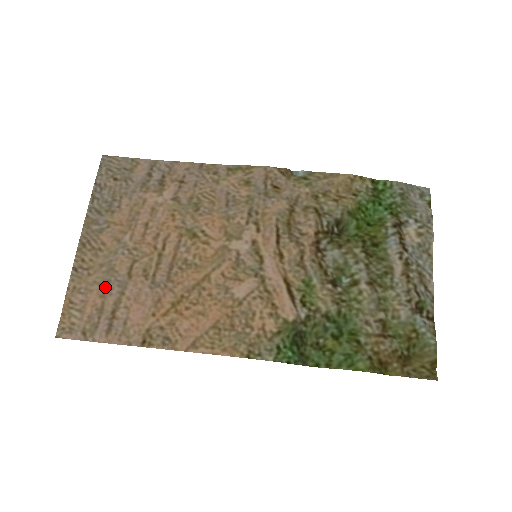
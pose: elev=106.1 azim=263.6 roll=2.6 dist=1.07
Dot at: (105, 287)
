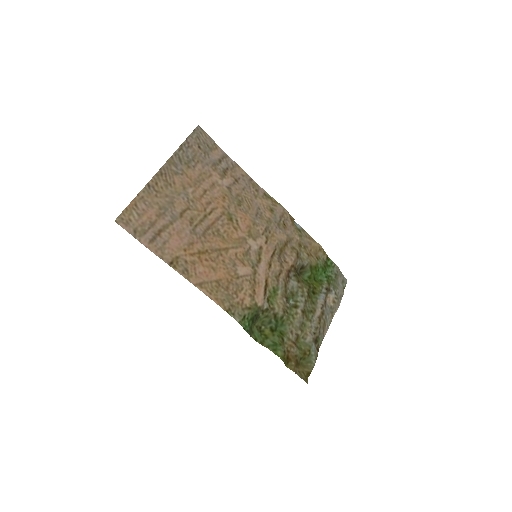
Dot at: (162, 211)
